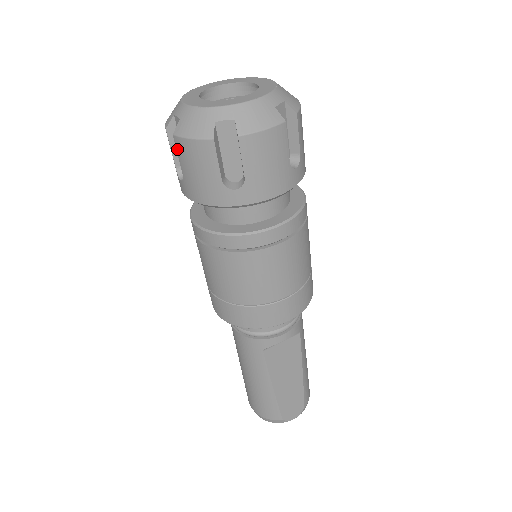
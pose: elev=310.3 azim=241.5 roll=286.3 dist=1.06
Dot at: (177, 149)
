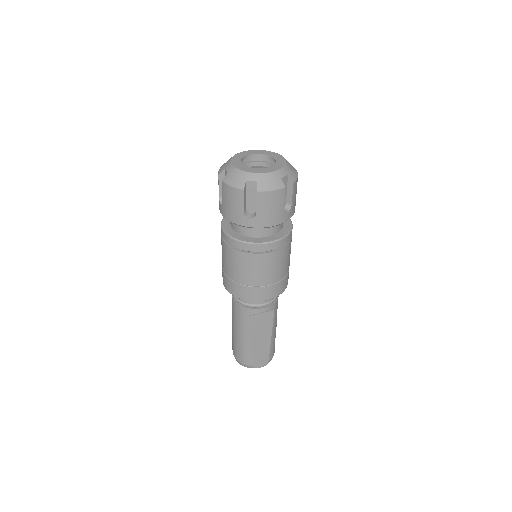
Dot at: (222, 188)
